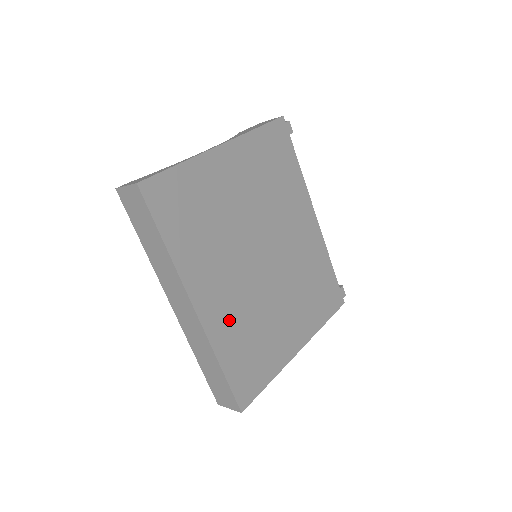
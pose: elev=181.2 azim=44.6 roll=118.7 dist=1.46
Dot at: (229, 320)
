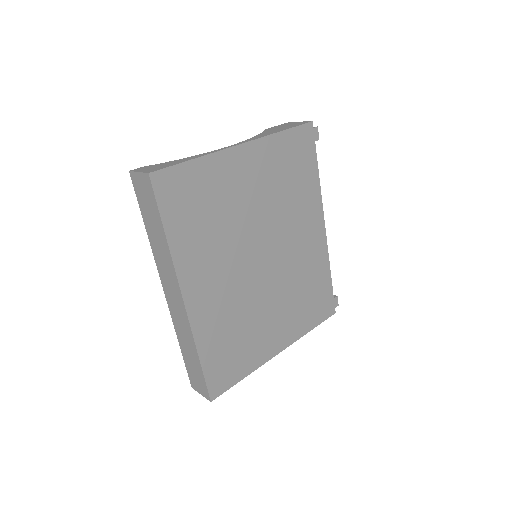
Dot at: (216, 315)
